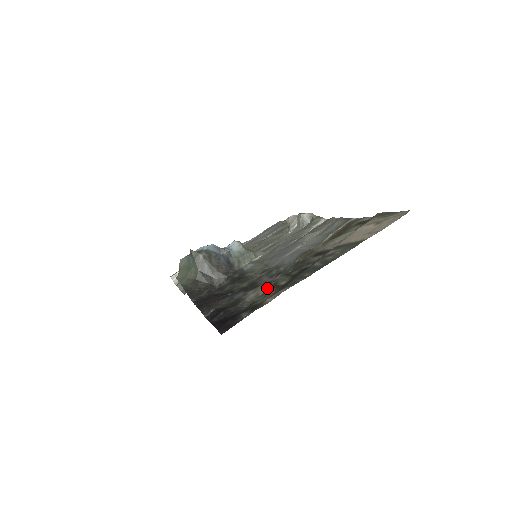
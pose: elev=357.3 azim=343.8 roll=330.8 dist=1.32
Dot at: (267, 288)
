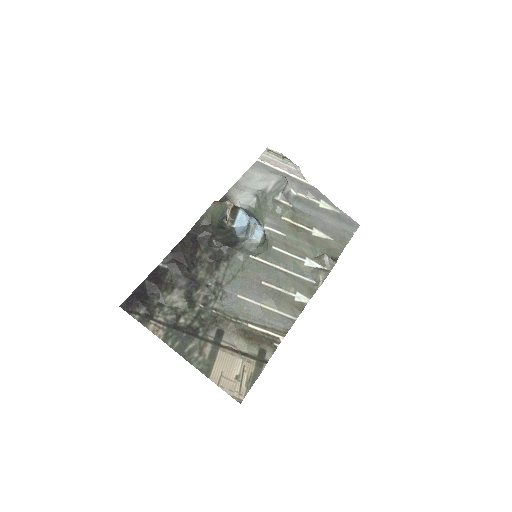
Dot at: (181, 307)
